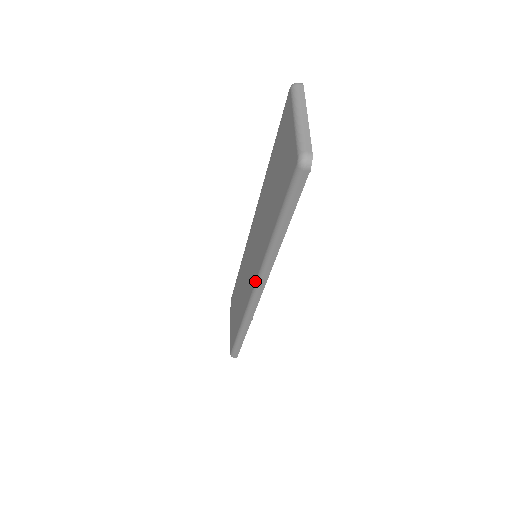
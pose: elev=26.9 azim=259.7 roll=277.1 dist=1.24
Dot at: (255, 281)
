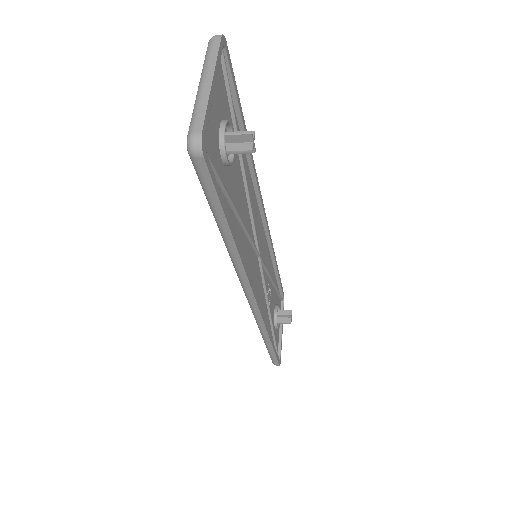
Dot at: occluded
